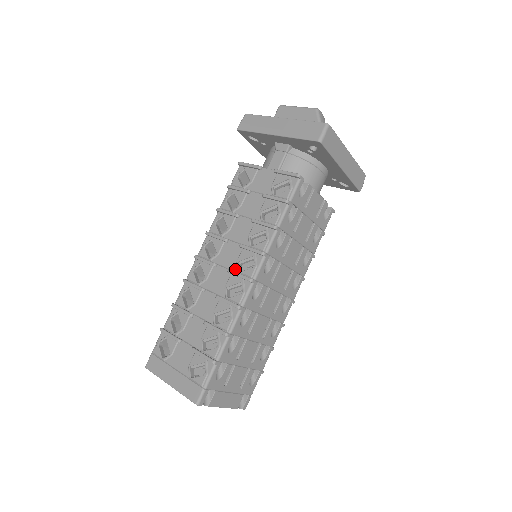
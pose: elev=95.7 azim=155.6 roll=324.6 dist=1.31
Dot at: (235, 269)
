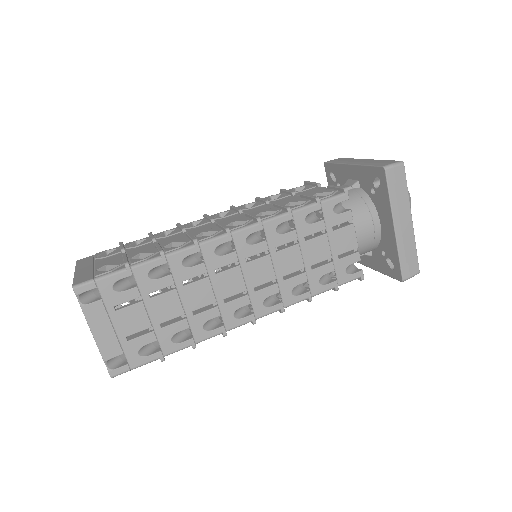
Dot at: (225, 225)
